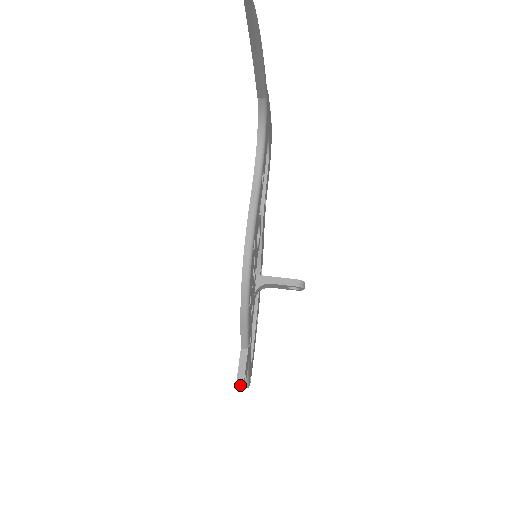
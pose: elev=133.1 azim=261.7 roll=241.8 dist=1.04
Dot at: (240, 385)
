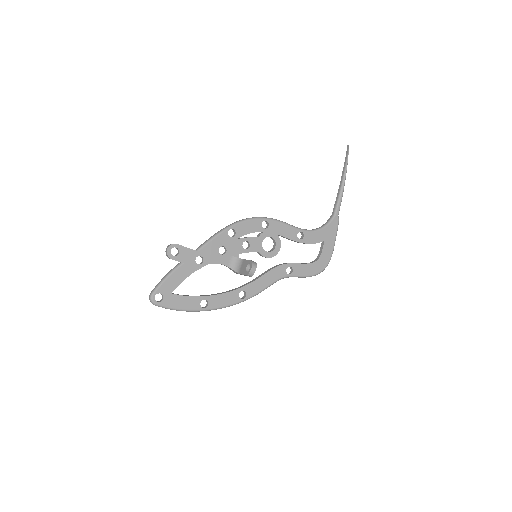
Dot at: (172, 244)
